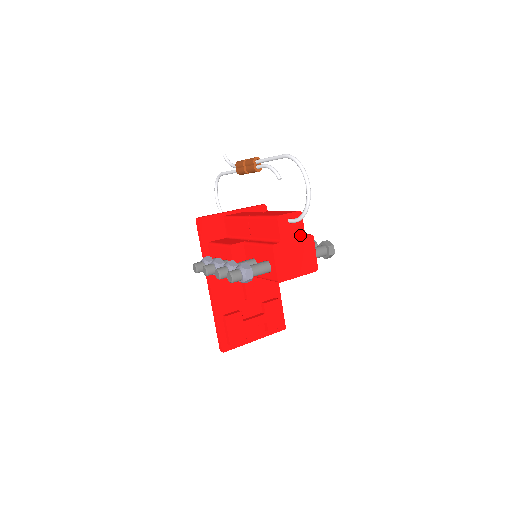
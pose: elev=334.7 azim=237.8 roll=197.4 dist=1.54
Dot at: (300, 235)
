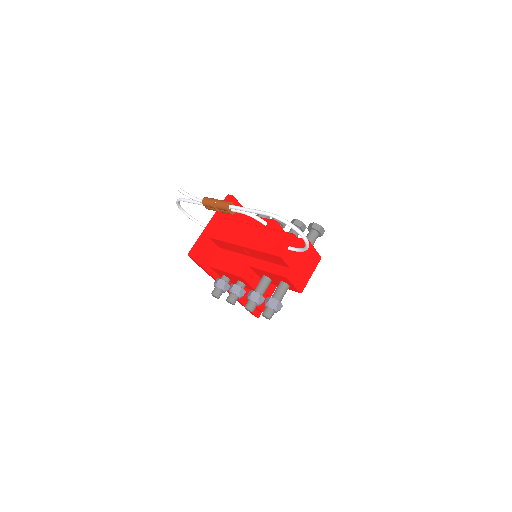
Dot at: occluded
